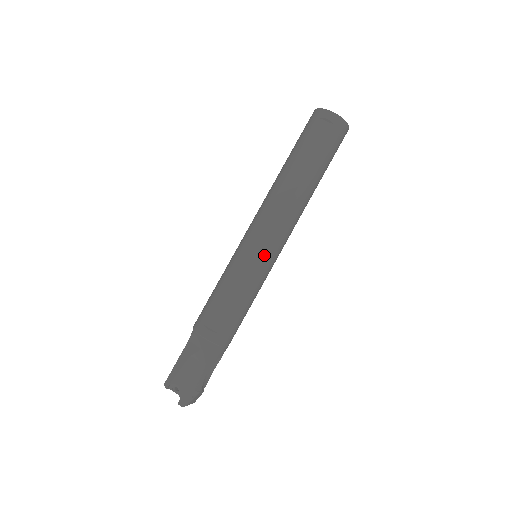
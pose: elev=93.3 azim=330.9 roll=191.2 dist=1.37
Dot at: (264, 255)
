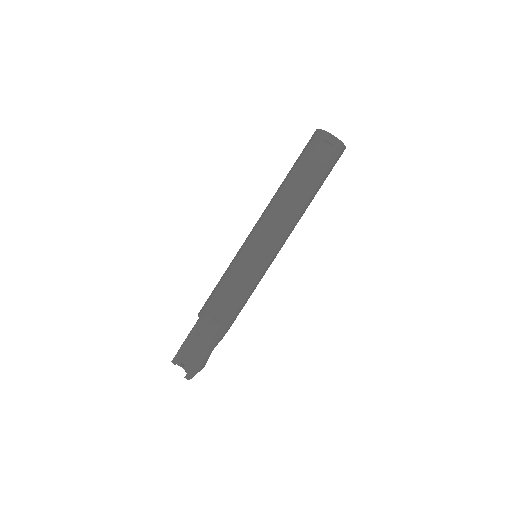
Dot at: (265, 259)
